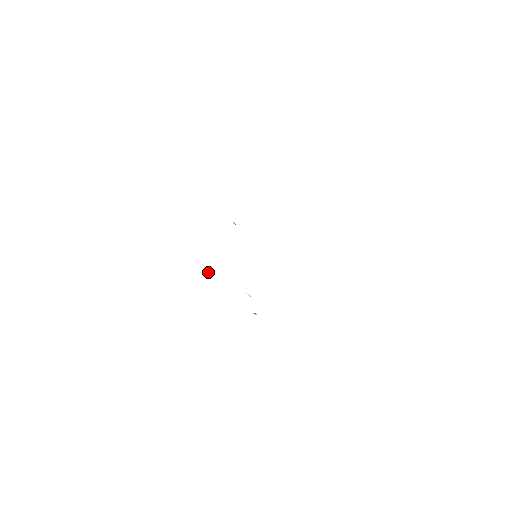
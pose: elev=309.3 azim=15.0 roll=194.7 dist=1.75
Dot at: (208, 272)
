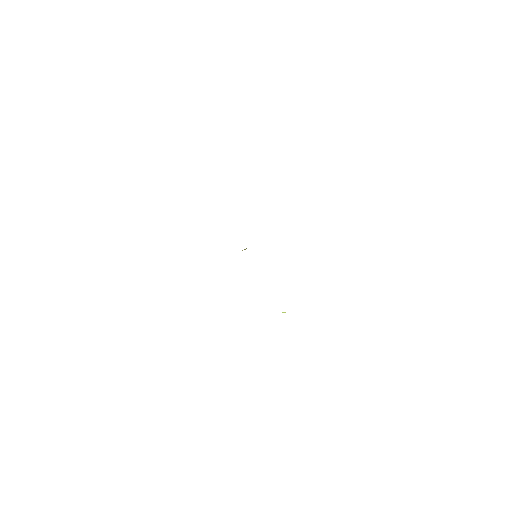
Dot at: occluded
